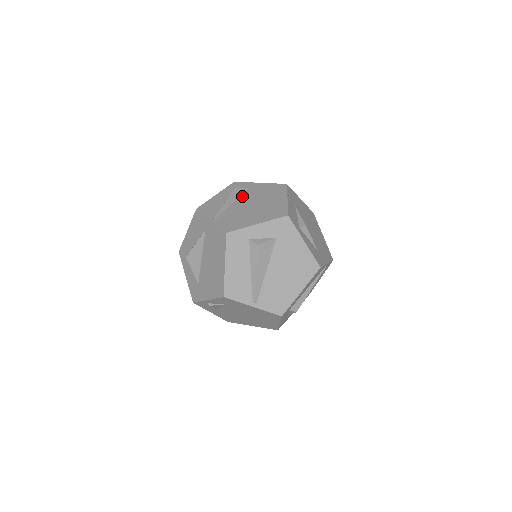
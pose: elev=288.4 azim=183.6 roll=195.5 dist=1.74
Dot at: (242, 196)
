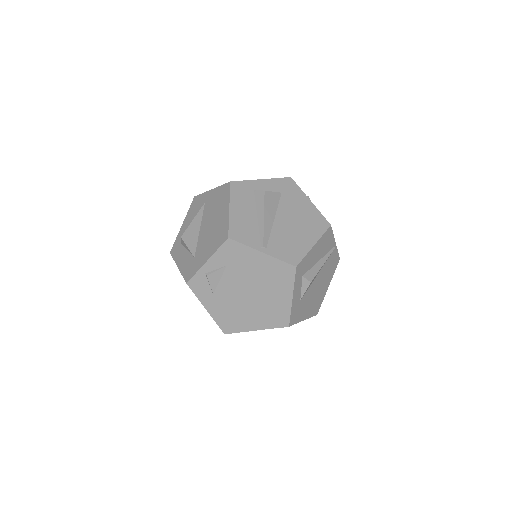
Dot at: occluded
